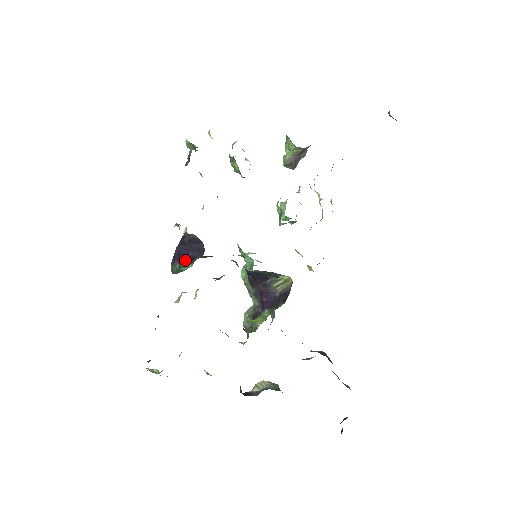
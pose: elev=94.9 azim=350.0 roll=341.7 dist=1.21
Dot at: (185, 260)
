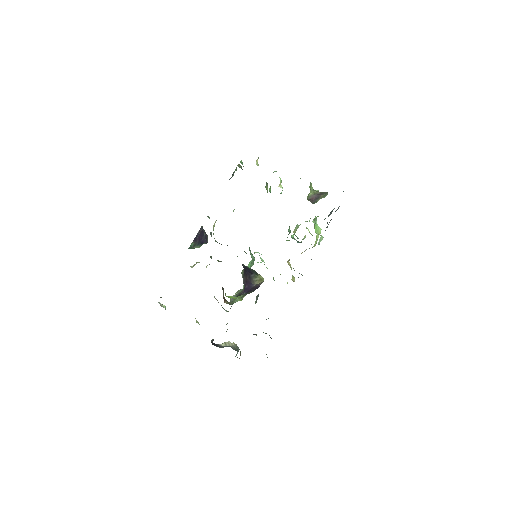
Dot at: (199, 242)
